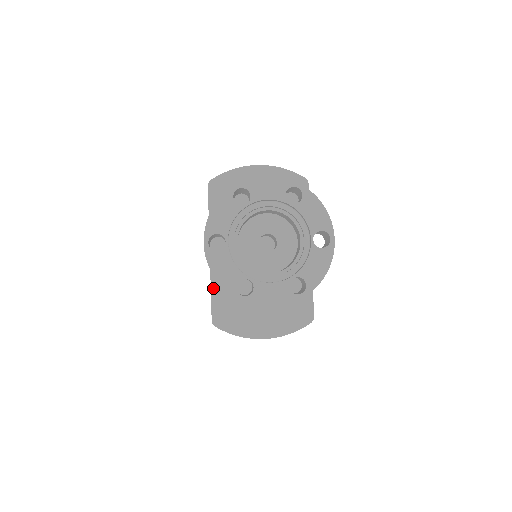
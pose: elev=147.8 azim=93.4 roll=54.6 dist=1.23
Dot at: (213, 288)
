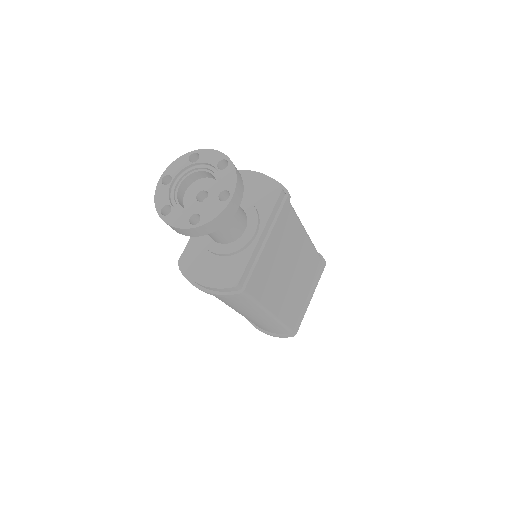
Dot at: occluded
